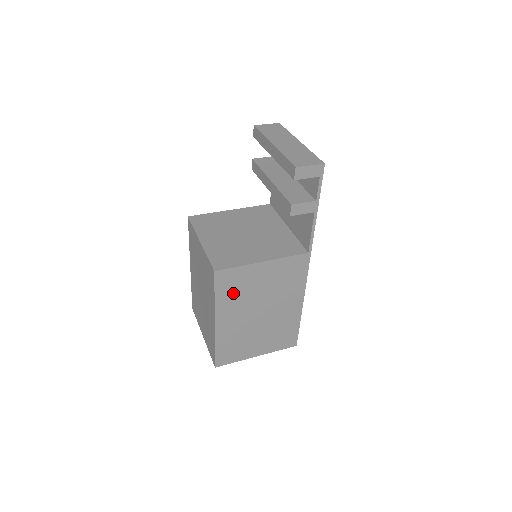
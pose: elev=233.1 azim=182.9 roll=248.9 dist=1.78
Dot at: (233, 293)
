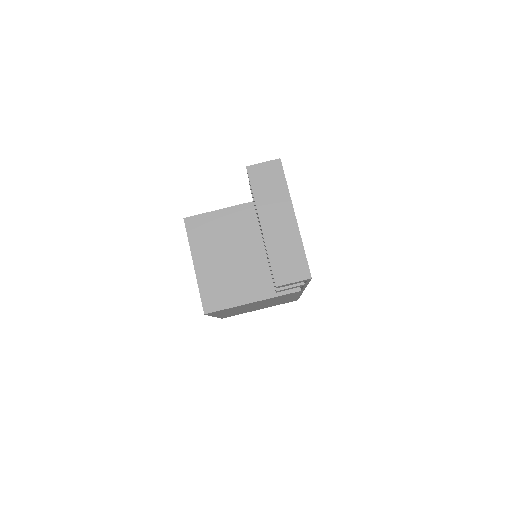
Dot at: (227, 311)
